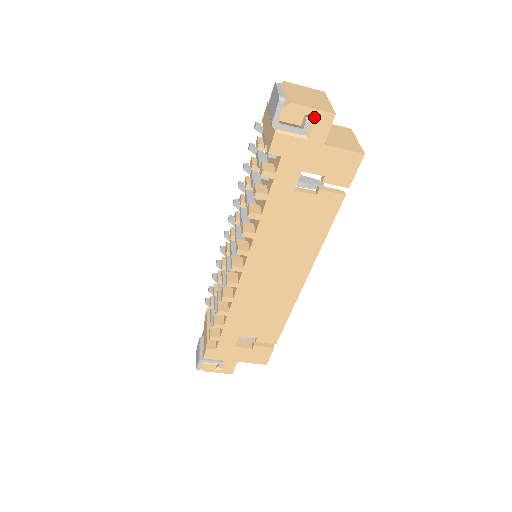
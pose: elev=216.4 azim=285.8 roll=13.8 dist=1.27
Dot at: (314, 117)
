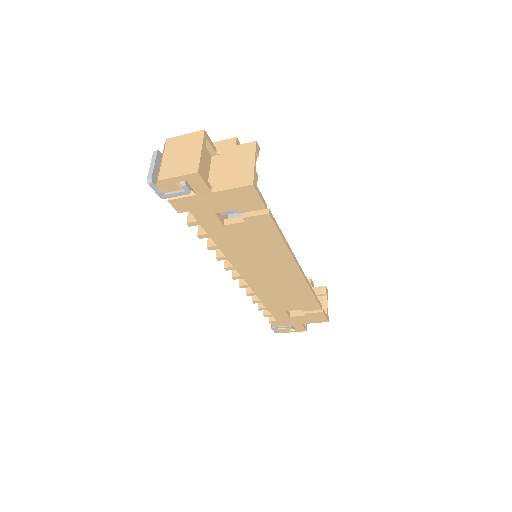
Dot at: (185, 180)
